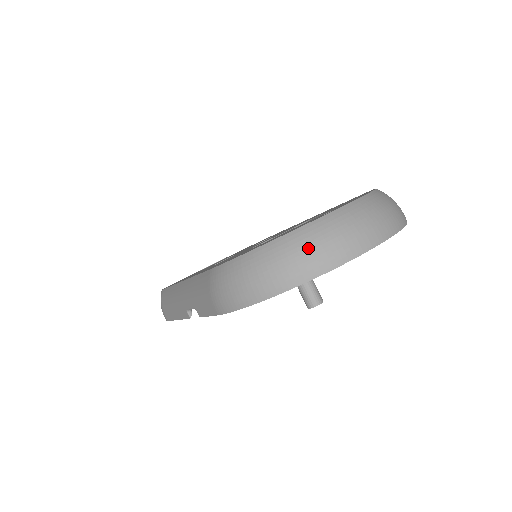
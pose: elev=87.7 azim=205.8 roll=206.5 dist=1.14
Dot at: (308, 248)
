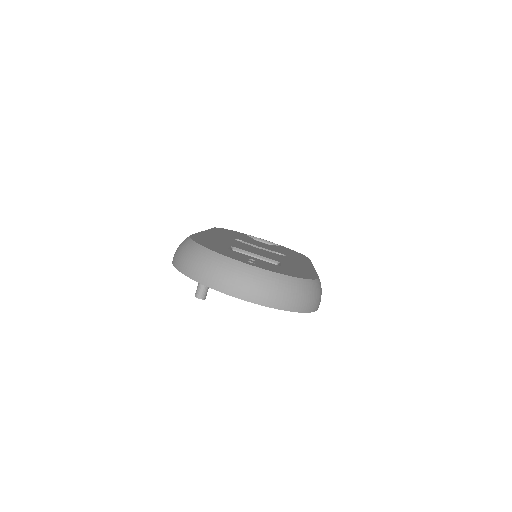
Dot at: (209, 266)
